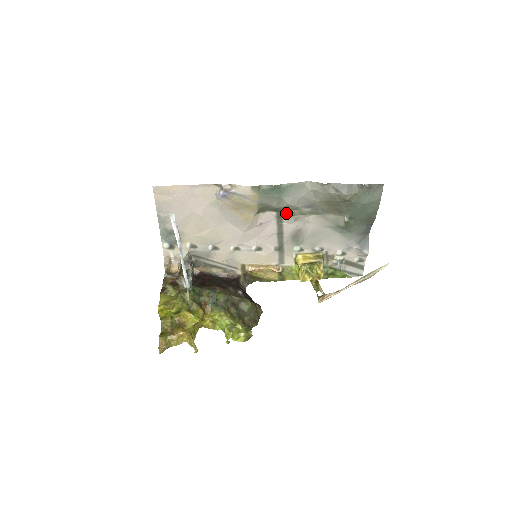
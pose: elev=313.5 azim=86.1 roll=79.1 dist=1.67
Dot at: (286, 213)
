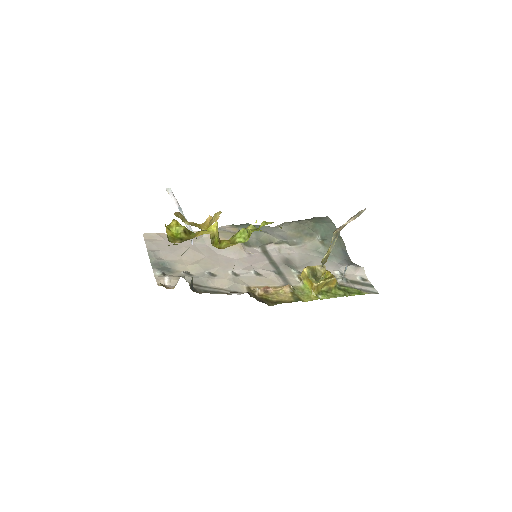
Dot at: (268, 244)
